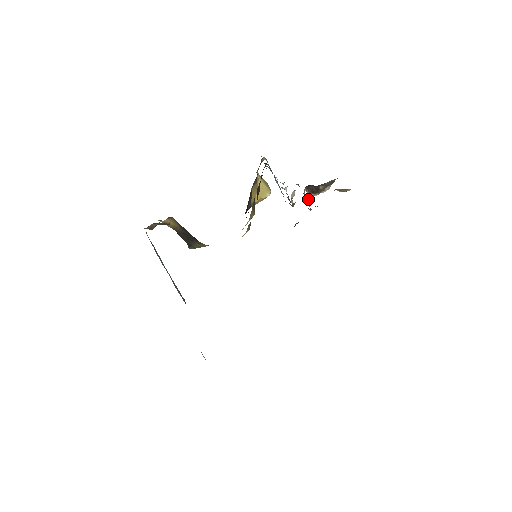
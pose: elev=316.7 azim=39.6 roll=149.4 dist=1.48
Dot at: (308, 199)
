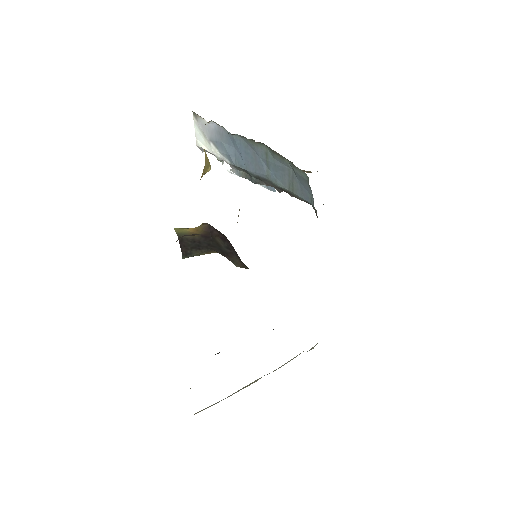
Dot at: occluded
